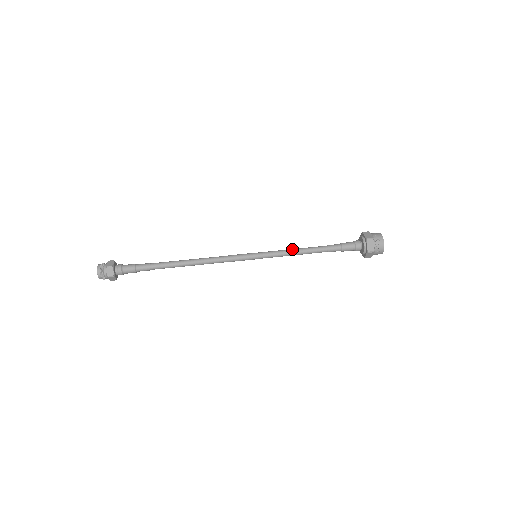
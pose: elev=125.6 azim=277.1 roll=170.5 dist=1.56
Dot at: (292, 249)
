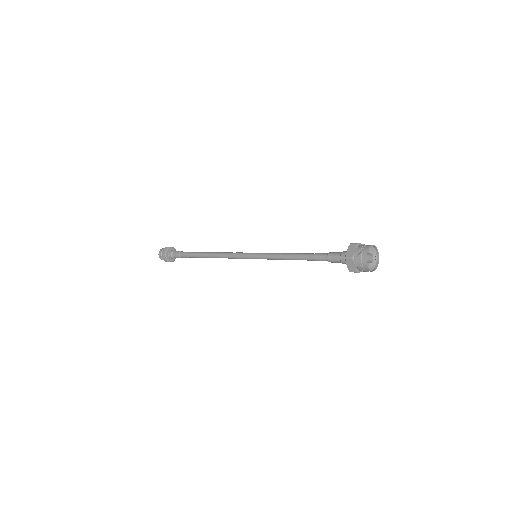
Dot at: occluded
